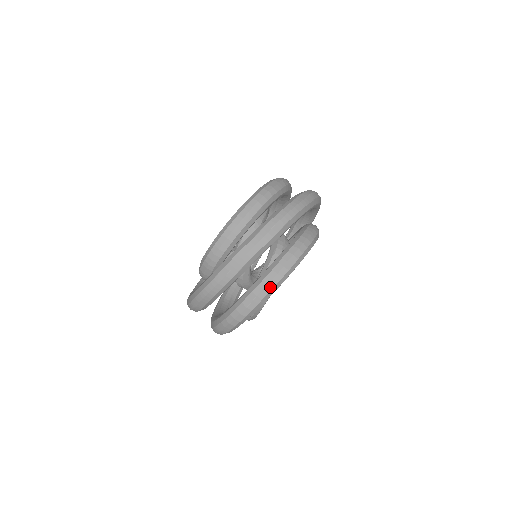
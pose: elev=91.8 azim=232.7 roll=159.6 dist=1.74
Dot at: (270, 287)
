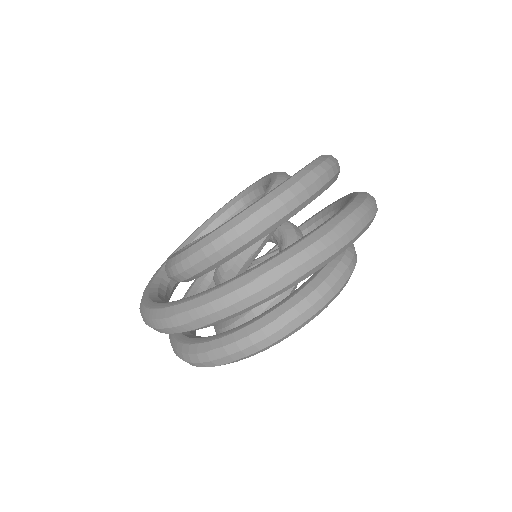
Dot at: (251, 351)
